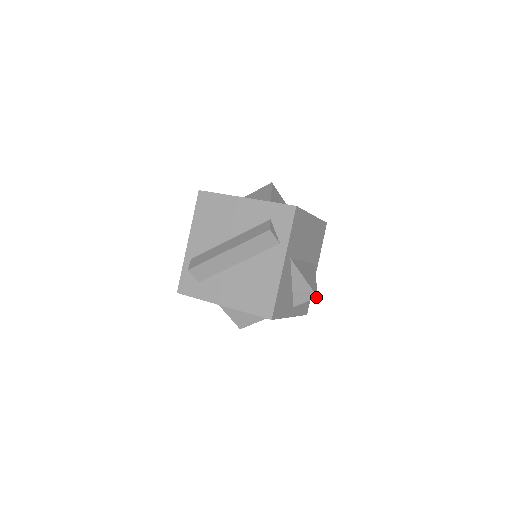
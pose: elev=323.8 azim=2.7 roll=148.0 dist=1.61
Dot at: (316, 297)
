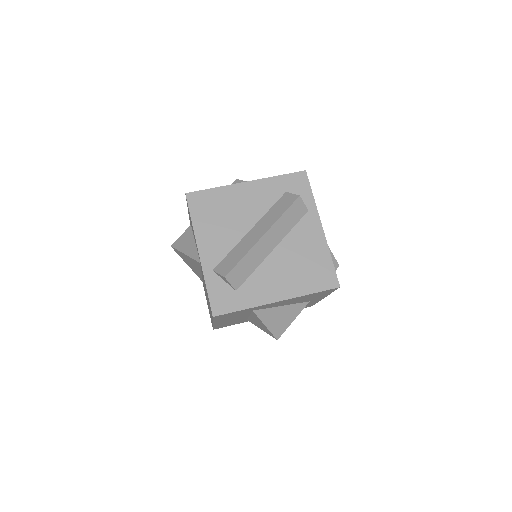
Dot at: (338, 266)
